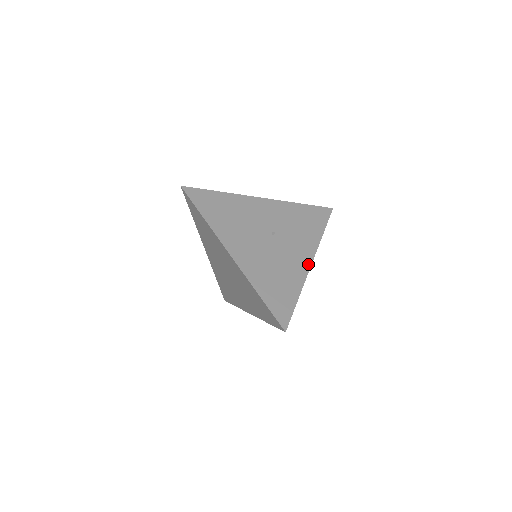
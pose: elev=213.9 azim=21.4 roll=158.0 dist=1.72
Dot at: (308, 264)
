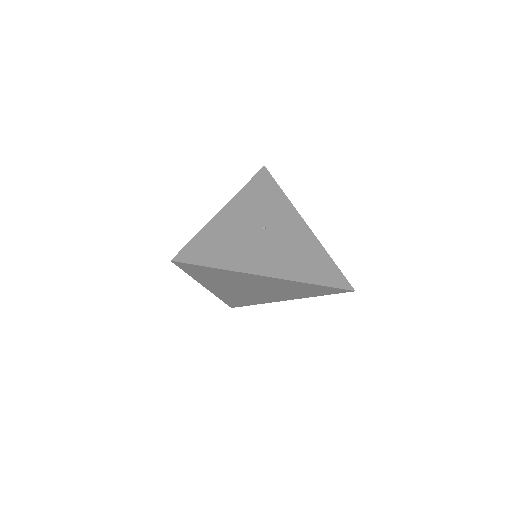
Dot at: (306, 227)
